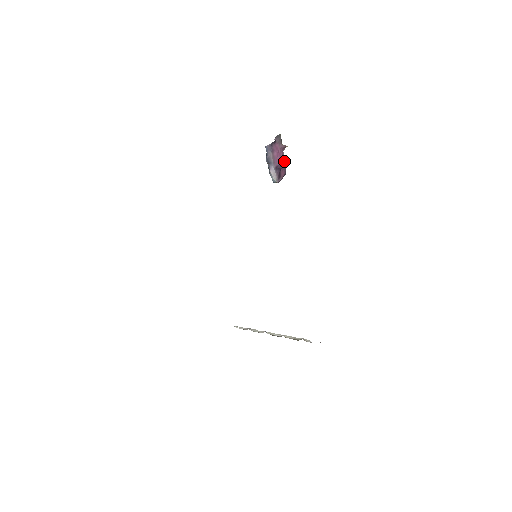
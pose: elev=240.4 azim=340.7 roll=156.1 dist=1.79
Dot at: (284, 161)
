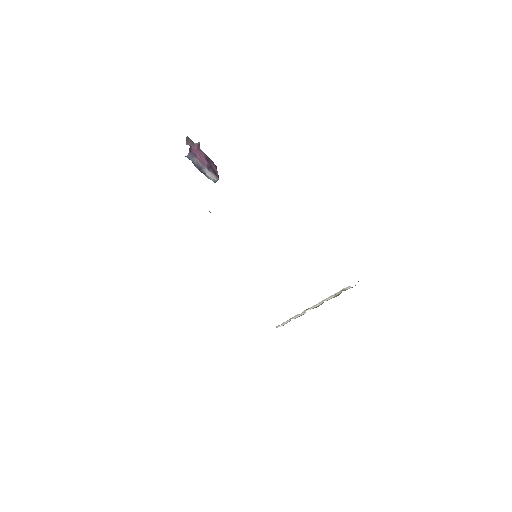
Dot at: (207, 157)
